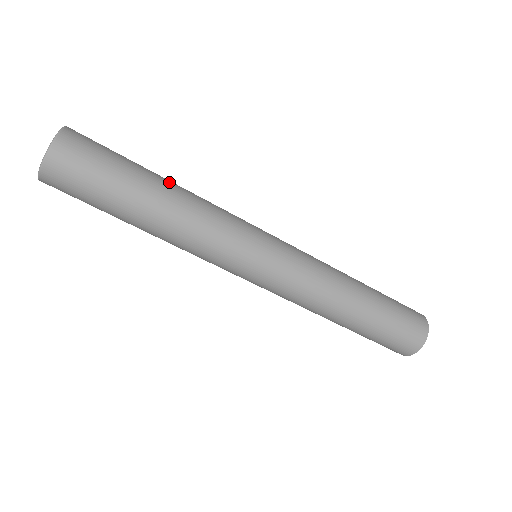
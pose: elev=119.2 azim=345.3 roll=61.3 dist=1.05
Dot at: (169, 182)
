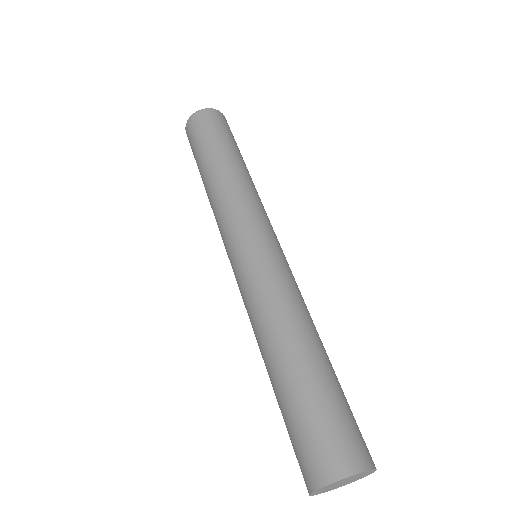
Dot at: (245, 166)
